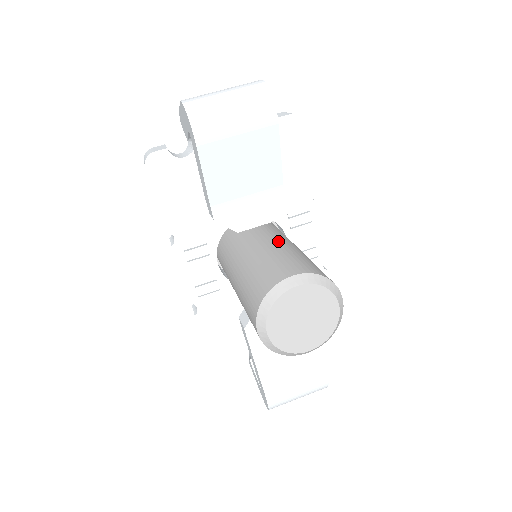
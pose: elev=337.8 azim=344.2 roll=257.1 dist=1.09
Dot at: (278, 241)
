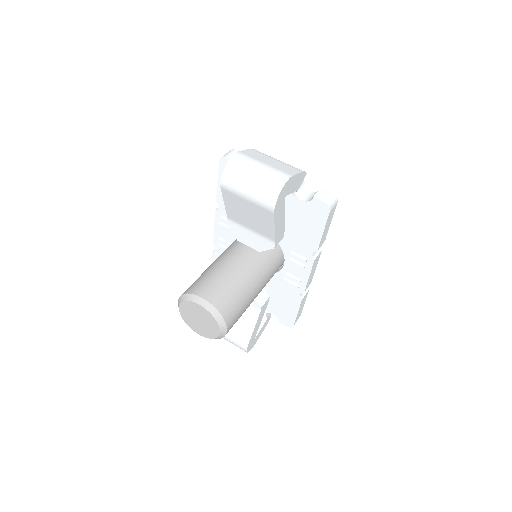
Dot at: (244, 268)
